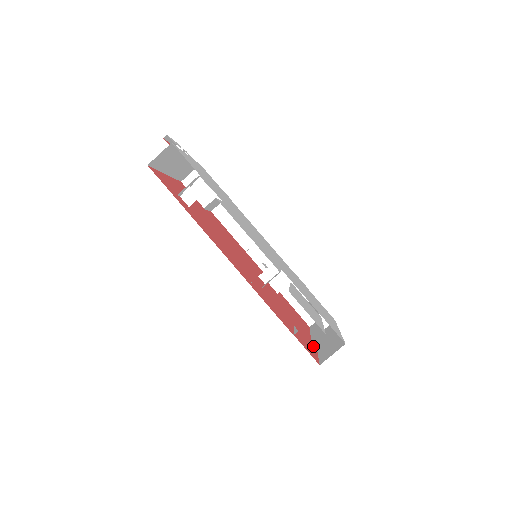
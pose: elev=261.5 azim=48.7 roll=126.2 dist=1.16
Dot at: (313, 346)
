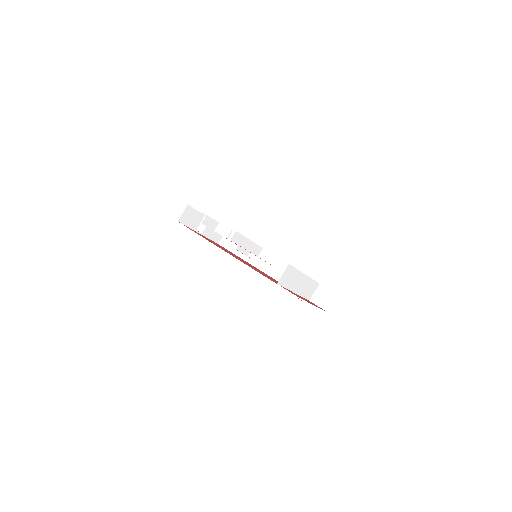
Dot at: (309, 302)
